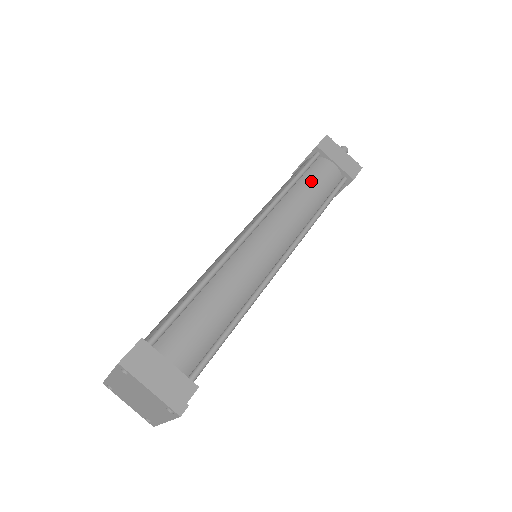
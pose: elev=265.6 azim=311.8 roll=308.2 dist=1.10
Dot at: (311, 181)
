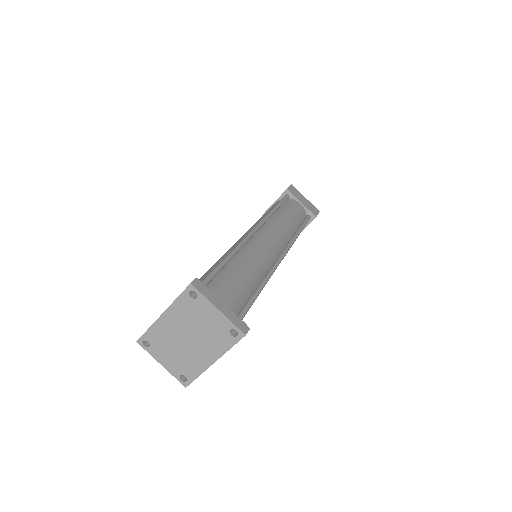
Dot at: (289, 210)
